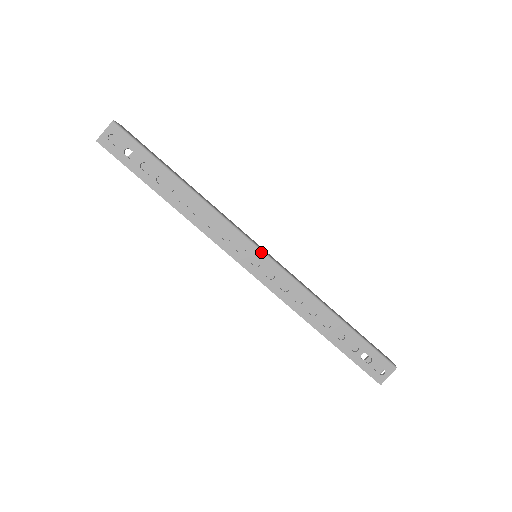
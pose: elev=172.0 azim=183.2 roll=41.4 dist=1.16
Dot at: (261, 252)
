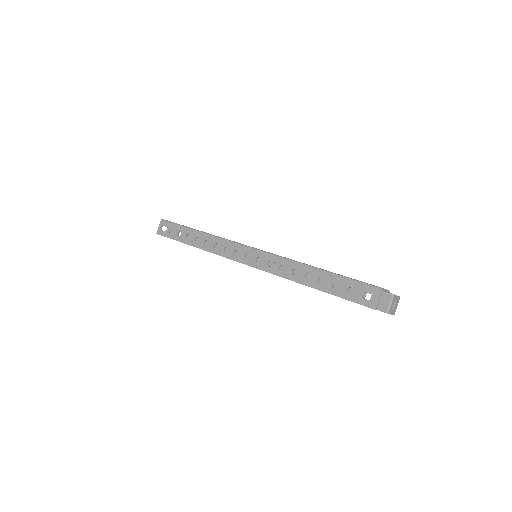
Dot at: (251, 249)
